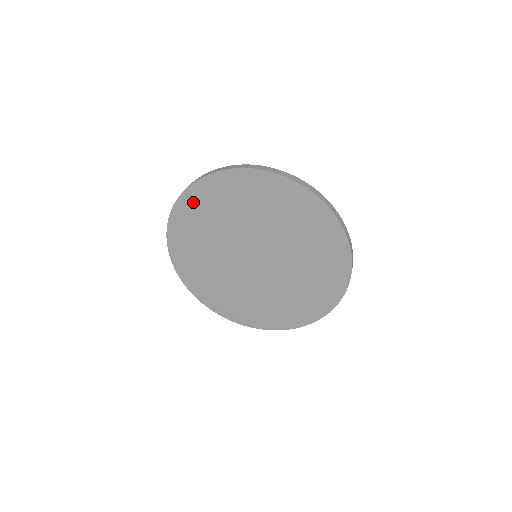
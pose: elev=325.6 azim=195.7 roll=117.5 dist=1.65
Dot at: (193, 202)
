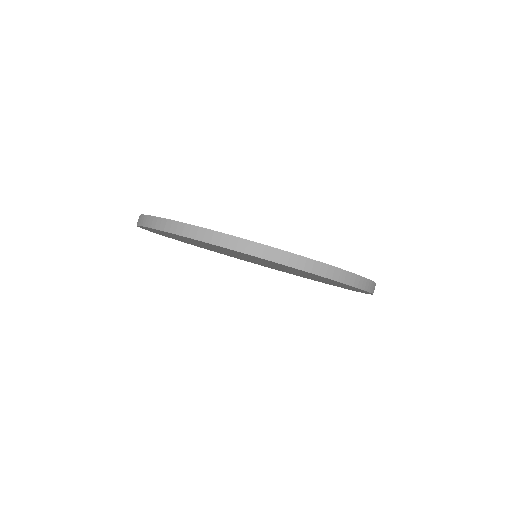
Dot at: occluded
